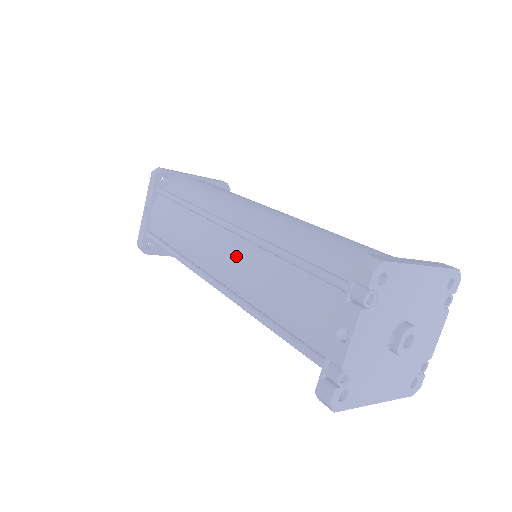
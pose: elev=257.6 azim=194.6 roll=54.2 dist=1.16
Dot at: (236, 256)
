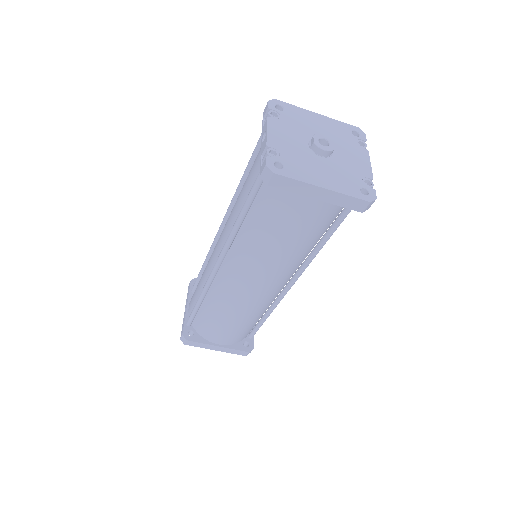
Dot at: occluded
